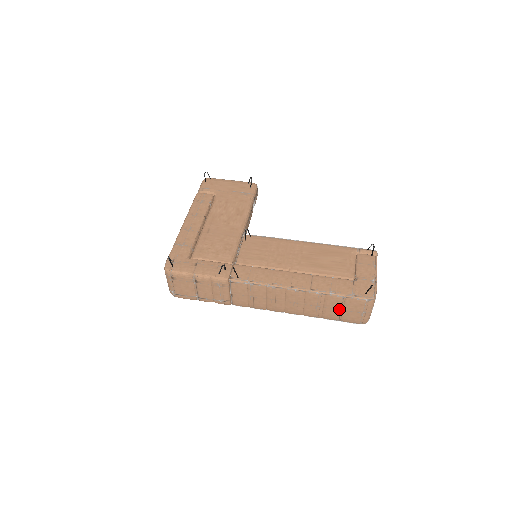
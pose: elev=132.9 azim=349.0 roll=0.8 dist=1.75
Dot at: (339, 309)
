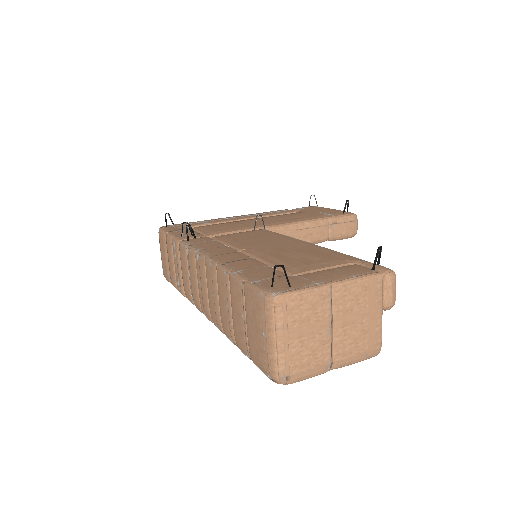
Dot at: (243, 318)
